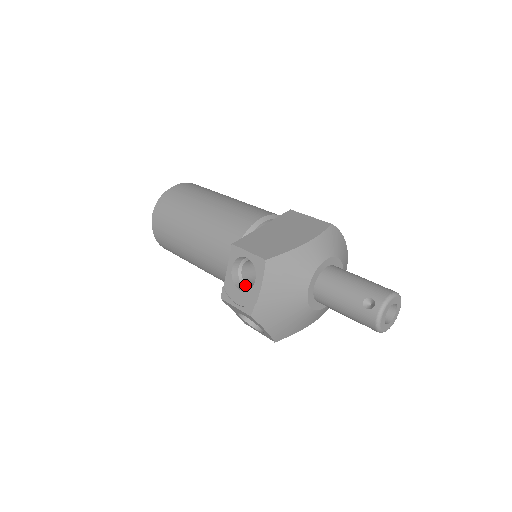
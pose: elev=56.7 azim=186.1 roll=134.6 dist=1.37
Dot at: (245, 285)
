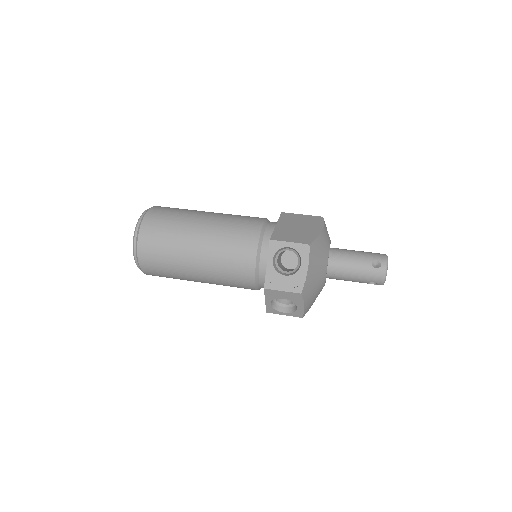
Dot at: (284, 272)
